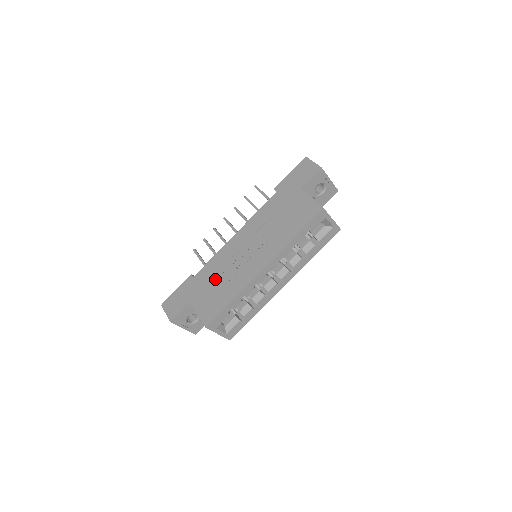
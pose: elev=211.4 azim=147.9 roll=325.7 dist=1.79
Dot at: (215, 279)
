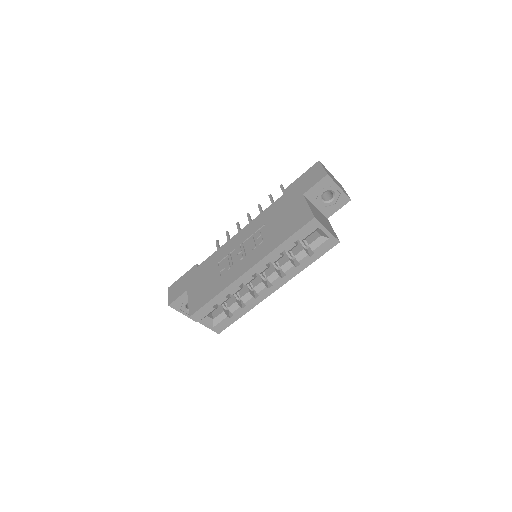
Dot at: (211, 272)
